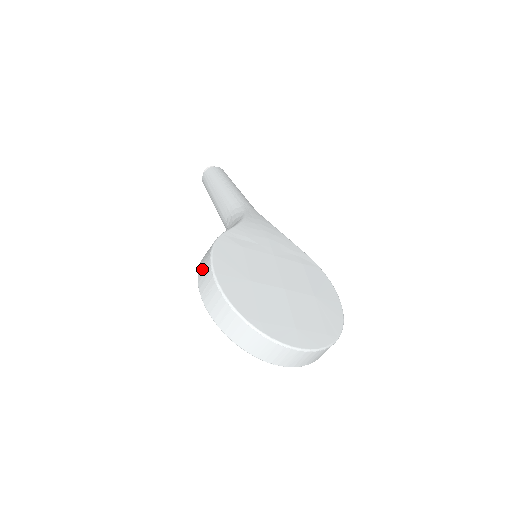
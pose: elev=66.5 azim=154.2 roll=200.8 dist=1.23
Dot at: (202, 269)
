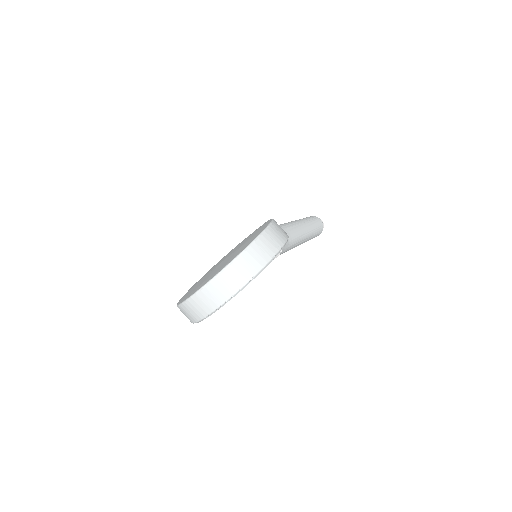
Dot at: occluded
